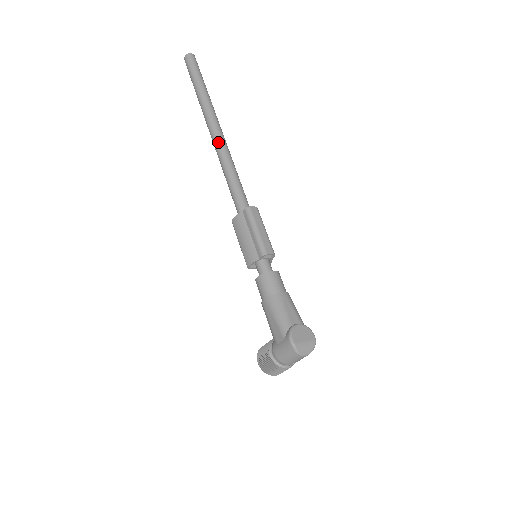
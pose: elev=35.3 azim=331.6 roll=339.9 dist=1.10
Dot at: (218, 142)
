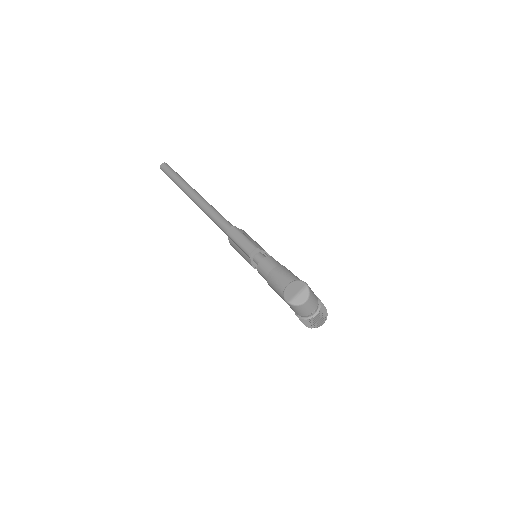
Dot at: (198, 204)
